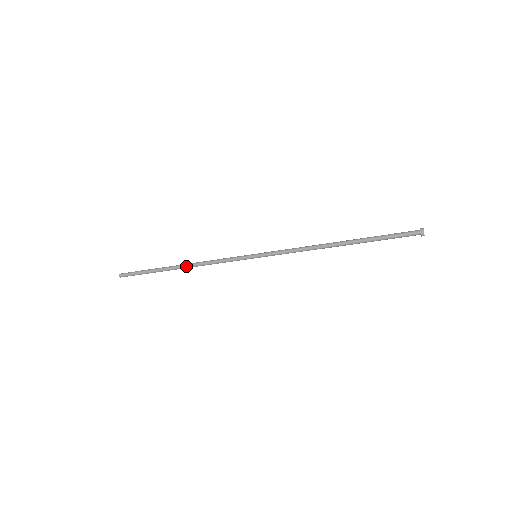
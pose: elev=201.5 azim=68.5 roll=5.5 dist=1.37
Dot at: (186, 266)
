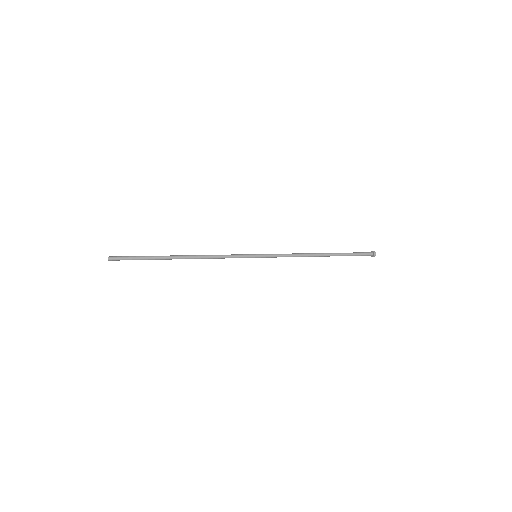
Dot at: occluded
